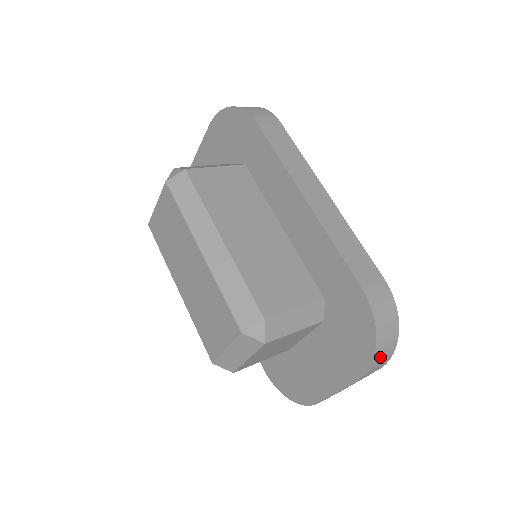
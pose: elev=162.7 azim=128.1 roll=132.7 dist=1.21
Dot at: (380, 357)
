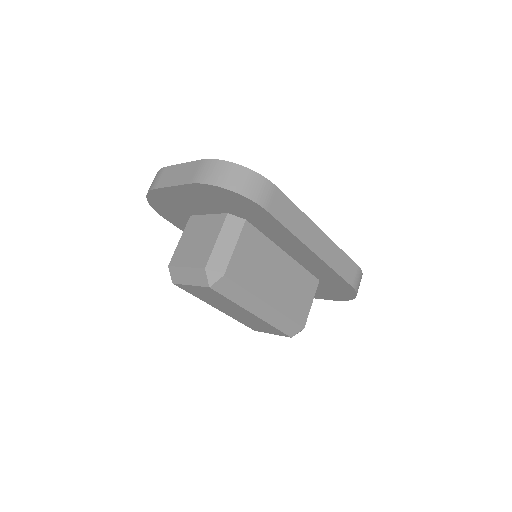
Dot at: occluded
